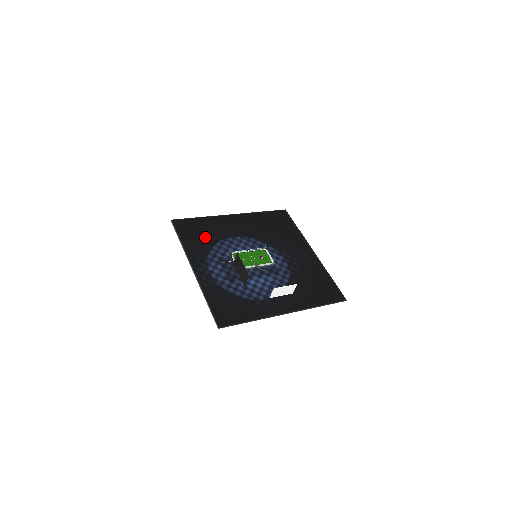
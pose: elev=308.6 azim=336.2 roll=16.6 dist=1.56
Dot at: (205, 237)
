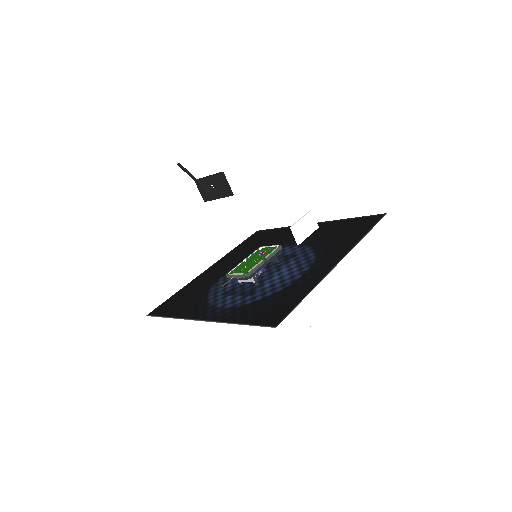
Dot at: (193, 296)
